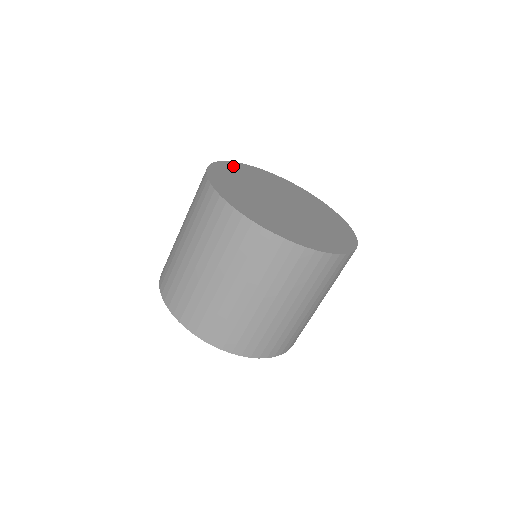
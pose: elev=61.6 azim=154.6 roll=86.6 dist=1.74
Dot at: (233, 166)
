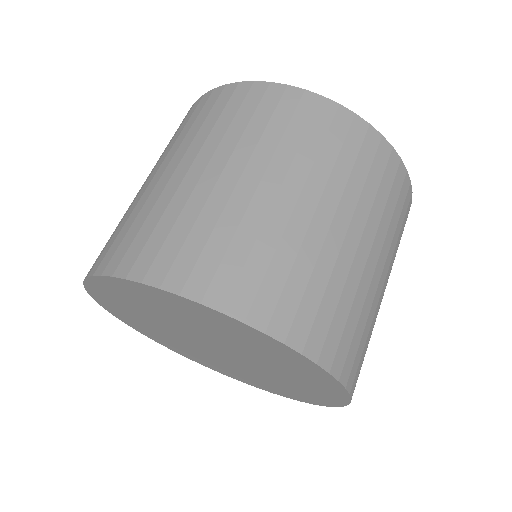
Dot at: occluded
